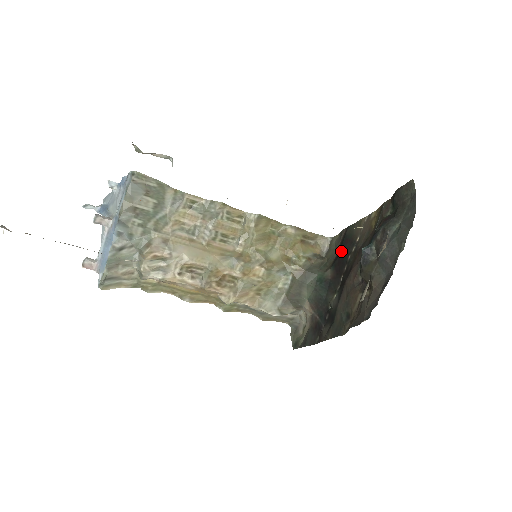
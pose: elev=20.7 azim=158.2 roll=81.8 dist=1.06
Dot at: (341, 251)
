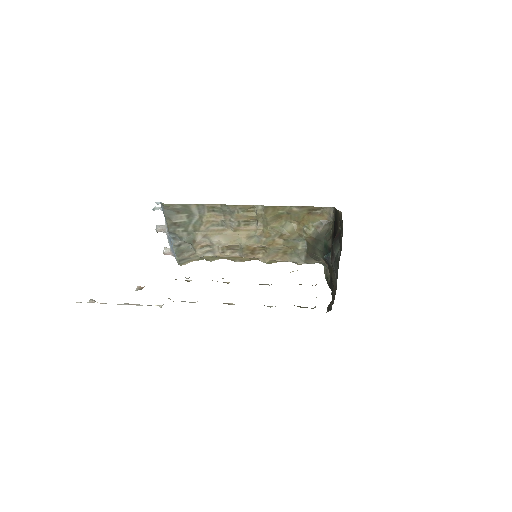
Dot at: (334, 229)
